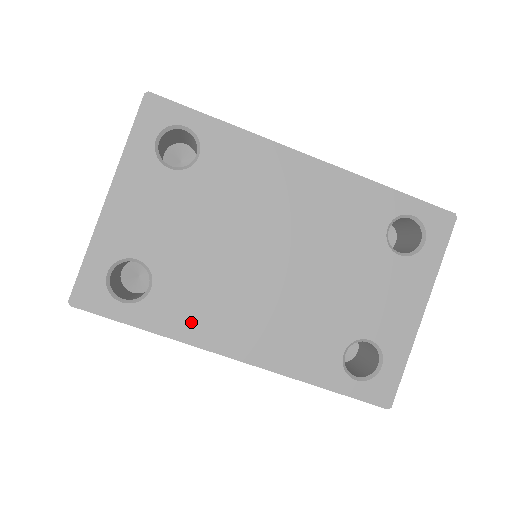
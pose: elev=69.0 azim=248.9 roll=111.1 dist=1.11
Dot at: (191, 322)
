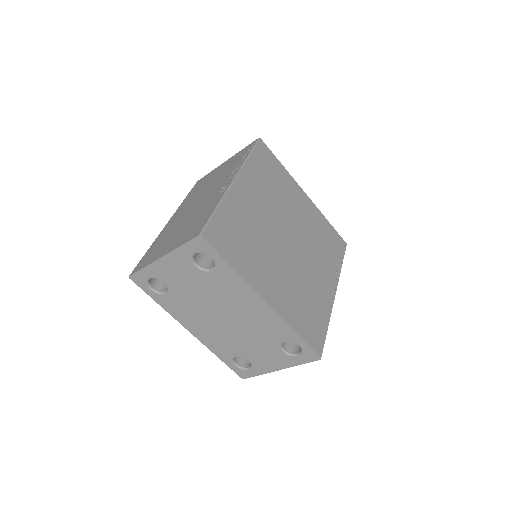
Dot at: (177, 312)
